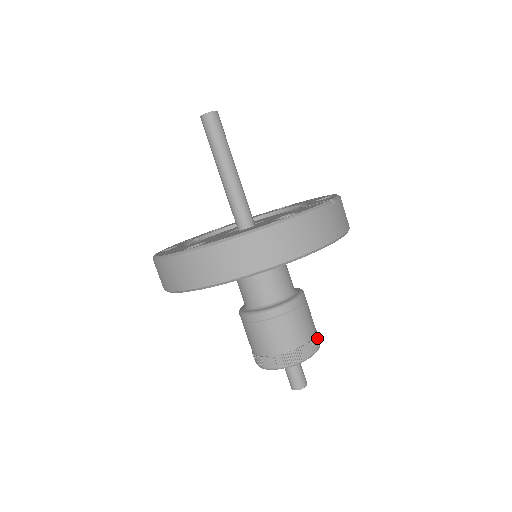
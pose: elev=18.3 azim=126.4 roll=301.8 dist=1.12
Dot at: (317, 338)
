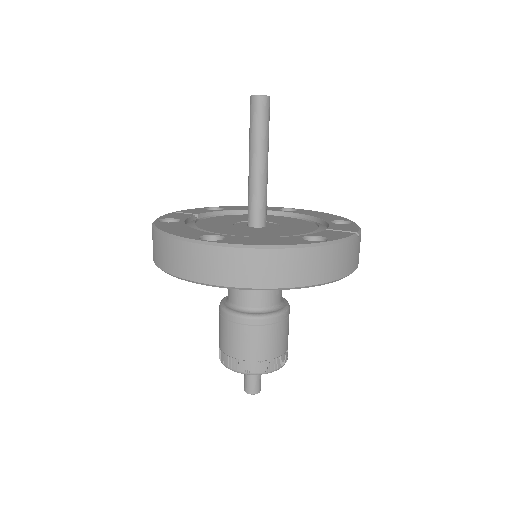
Dot at: (287, 352)
